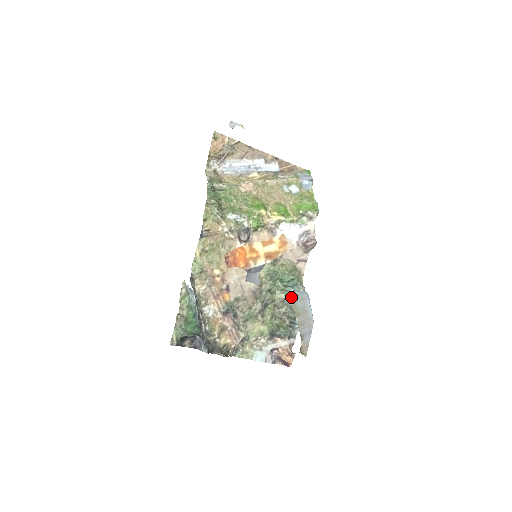
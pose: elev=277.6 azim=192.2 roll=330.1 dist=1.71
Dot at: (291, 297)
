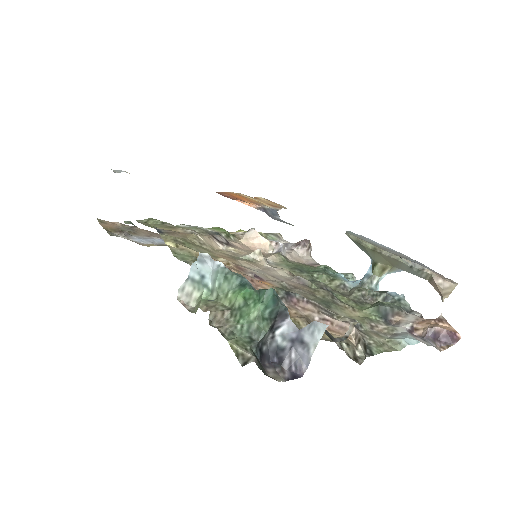
Dot at: (348, 234)
